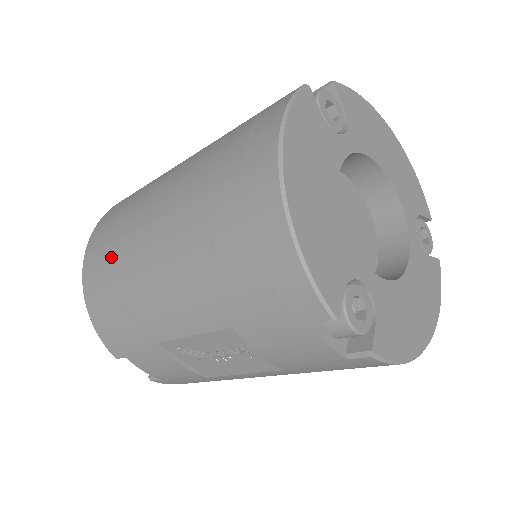
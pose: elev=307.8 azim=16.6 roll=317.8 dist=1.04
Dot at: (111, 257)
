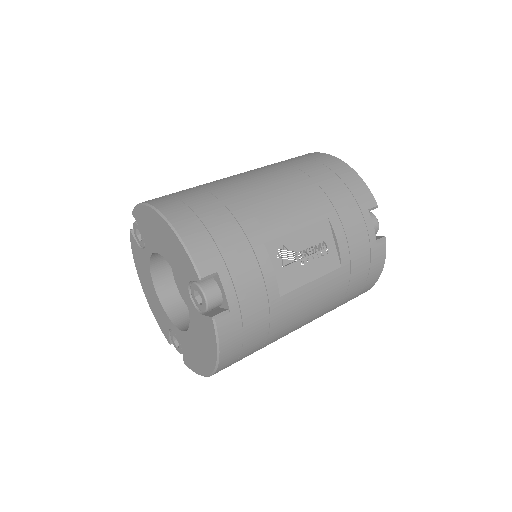
Dot at: (205, 196)
